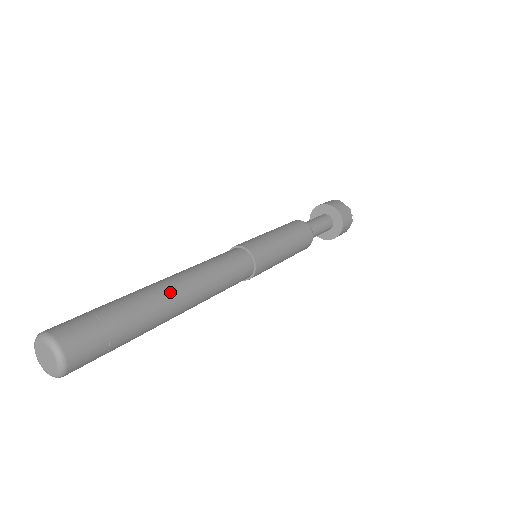
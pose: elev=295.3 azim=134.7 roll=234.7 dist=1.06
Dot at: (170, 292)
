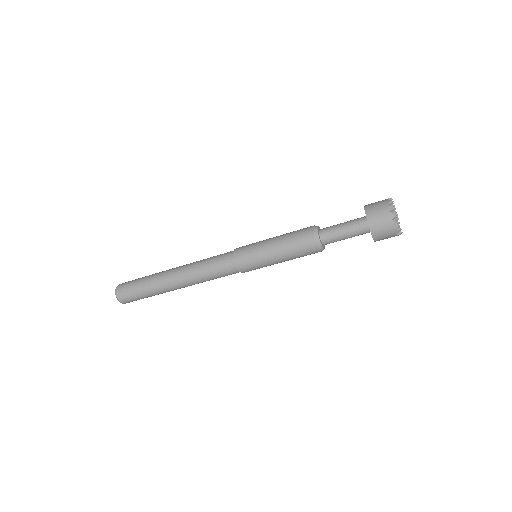
Dot at: (169, 278)
